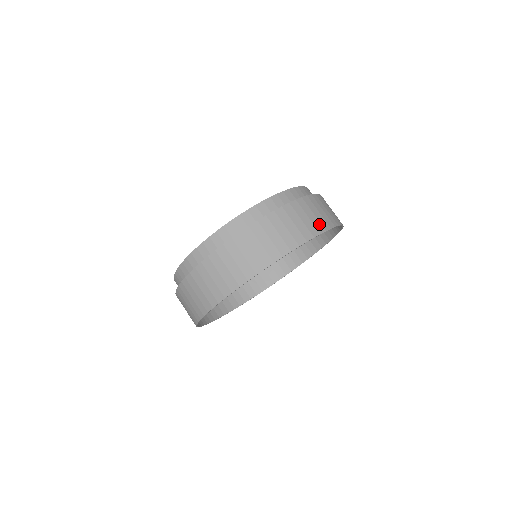
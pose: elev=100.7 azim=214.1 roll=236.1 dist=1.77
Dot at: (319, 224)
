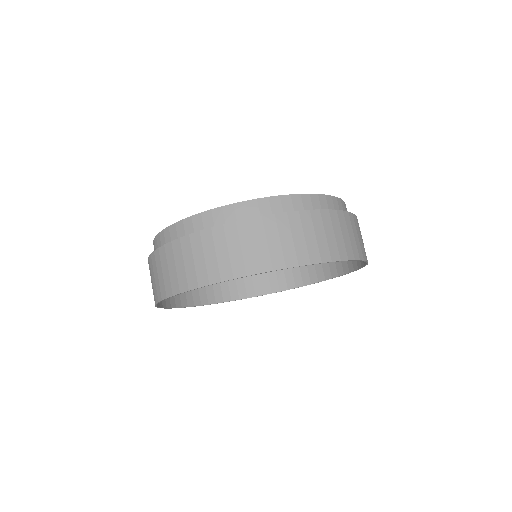
Dot at: (228, 267)
